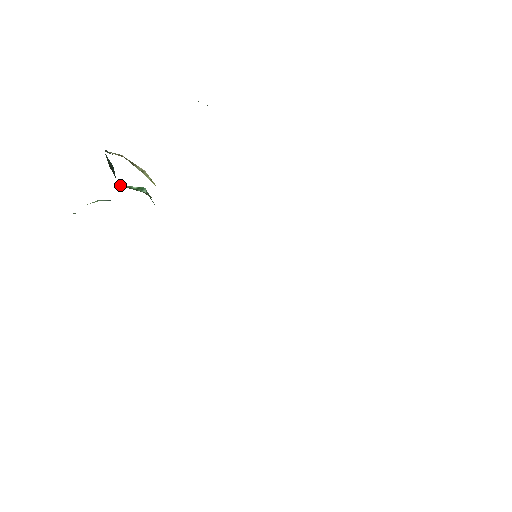
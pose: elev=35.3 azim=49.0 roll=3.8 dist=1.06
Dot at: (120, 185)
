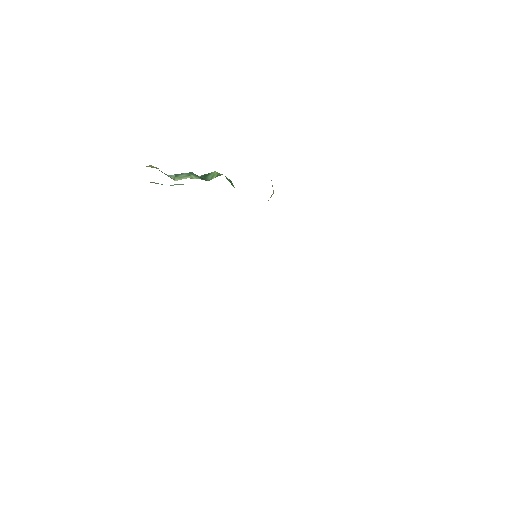
Dot at: occluded
